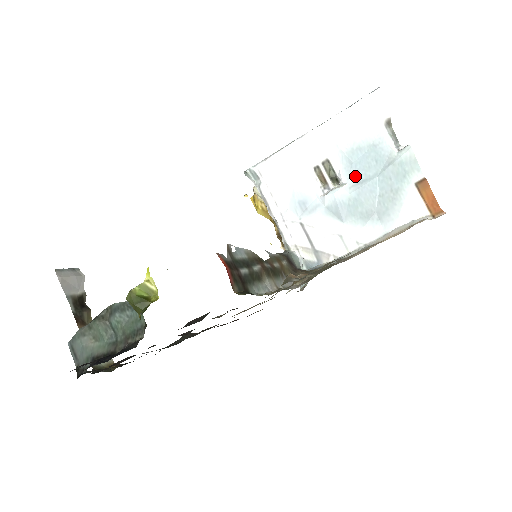
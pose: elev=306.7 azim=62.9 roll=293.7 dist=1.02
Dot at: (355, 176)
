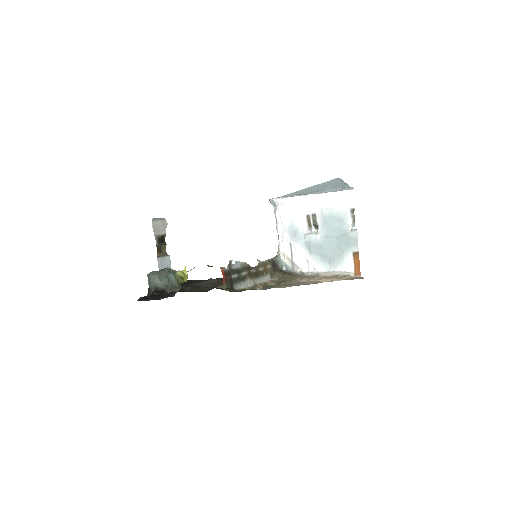
Dot at: (325, 232)
